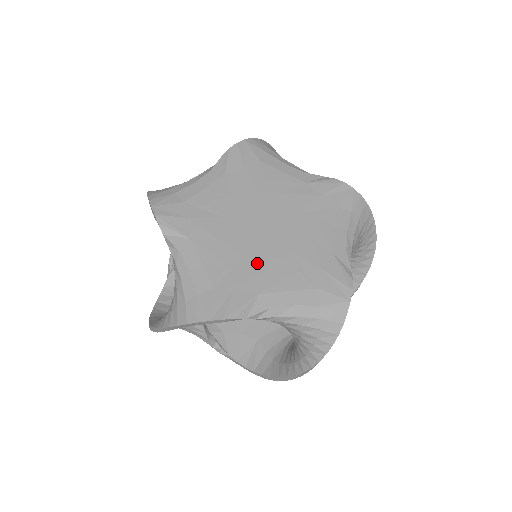
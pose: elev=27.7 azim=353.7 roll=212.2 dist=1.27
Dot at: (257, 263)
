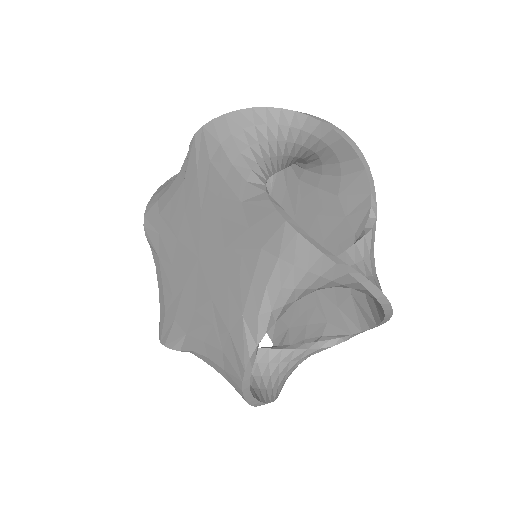
Dot at: (220, 293)
